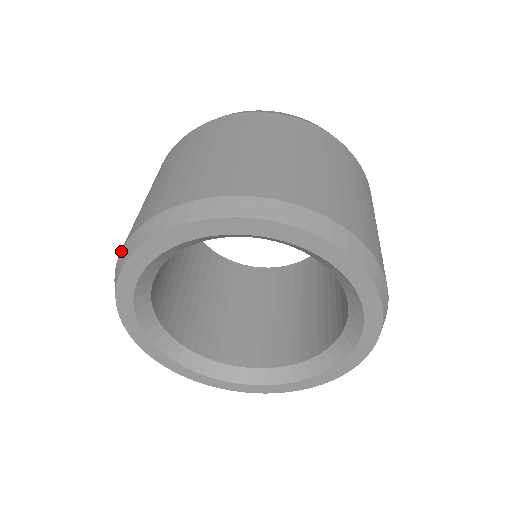
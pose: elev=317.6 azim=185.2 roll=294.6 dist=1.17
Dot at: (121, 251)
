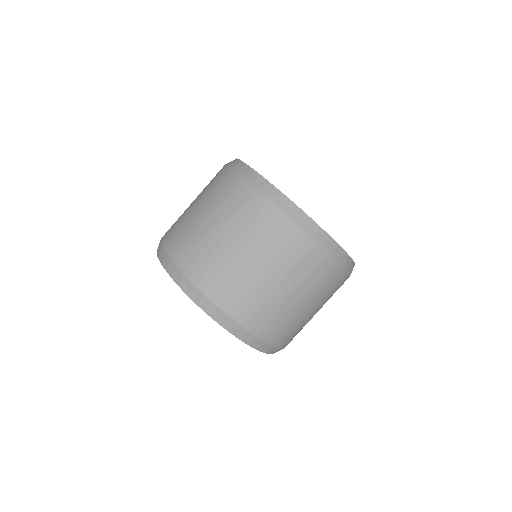
Dot at: (172, 262)
